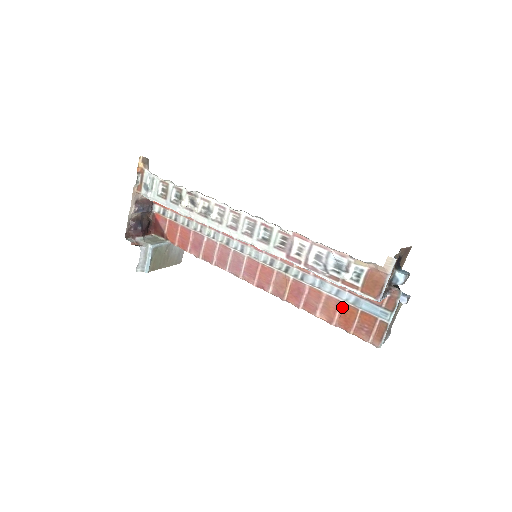
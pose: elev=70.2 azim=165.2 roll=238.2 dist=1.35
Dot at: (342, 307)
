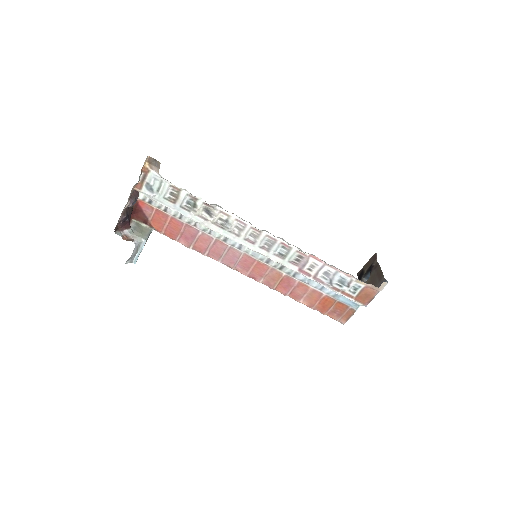
Dot at: (323, 298)
